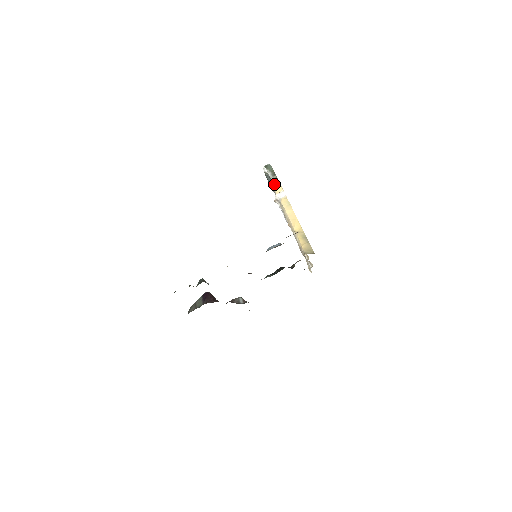
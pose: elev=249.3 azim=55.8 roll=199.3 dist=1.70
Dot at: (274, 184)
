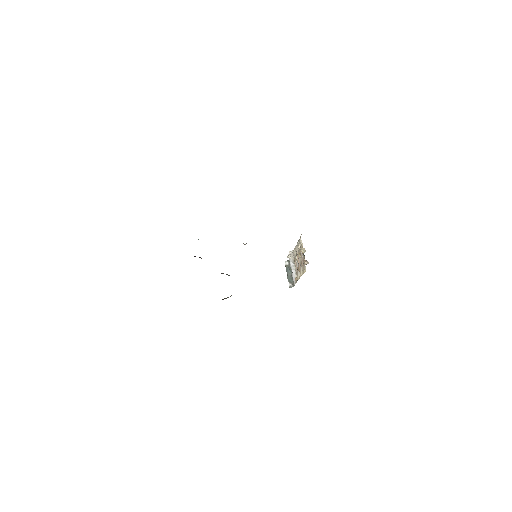
Dot at: occluded
